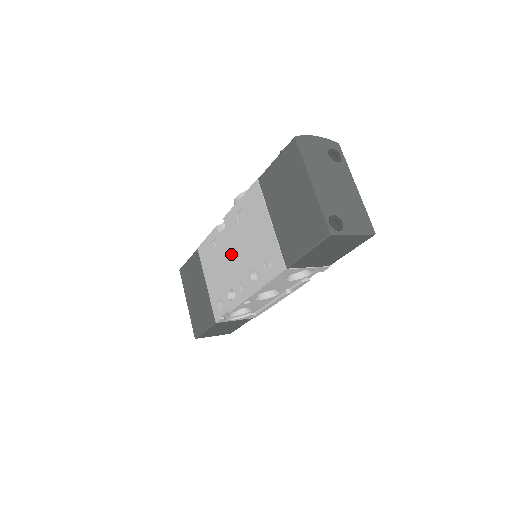
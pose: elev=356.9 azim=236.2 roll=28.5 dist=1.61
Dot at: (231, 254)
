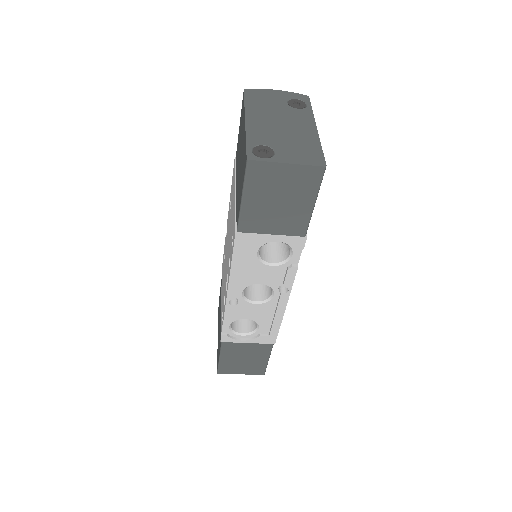
Dot at: (226, 253)
